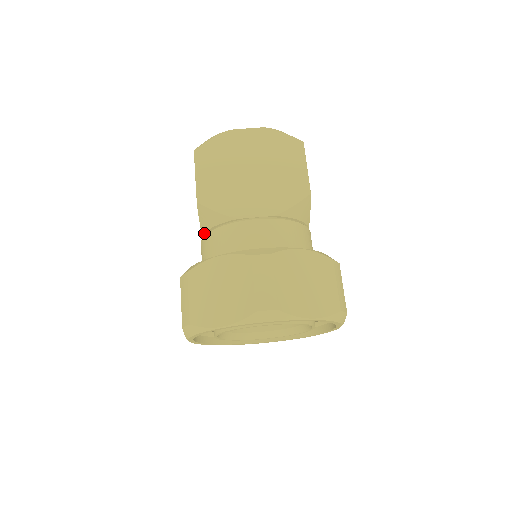
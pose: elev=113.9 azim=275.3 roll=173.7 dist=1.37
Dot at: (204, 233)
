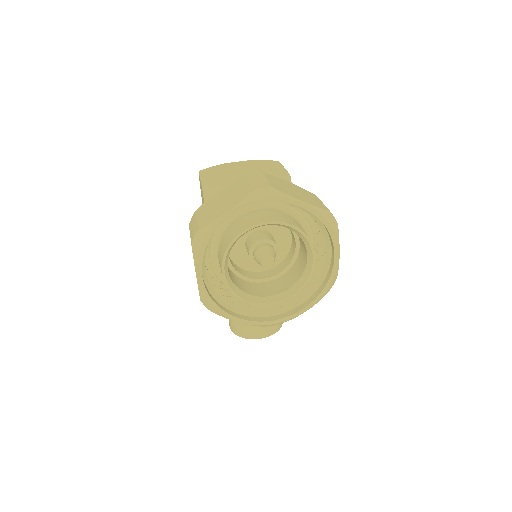
Dot at: occluded
